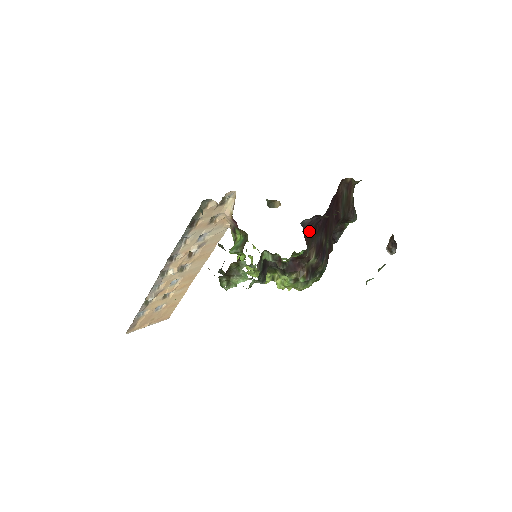
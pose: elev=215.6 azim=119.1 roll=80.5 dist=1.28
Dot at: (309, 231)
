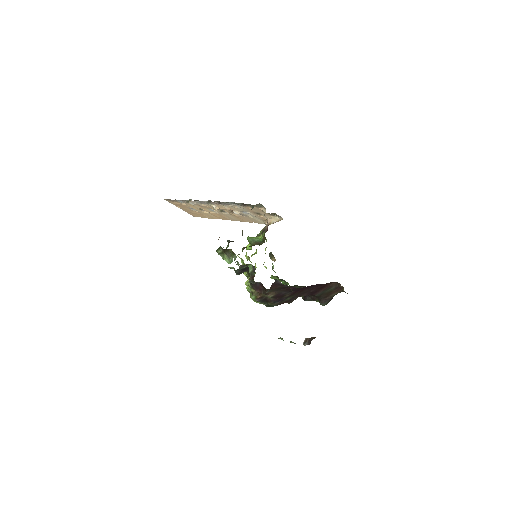
Dot at: (278, 286)
